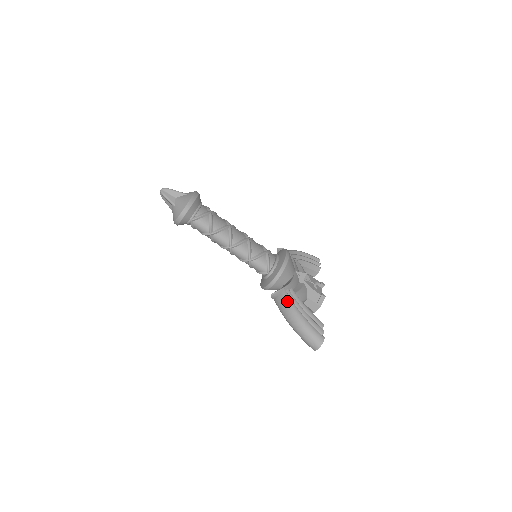
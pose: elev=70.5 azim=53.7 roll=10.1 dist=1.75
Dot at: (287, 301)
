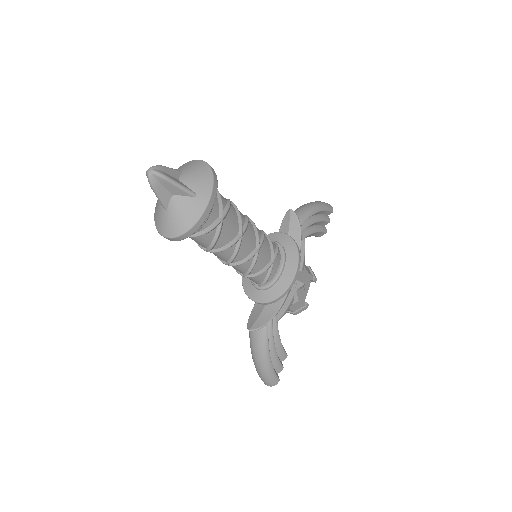
Dot at: (263, 342)
